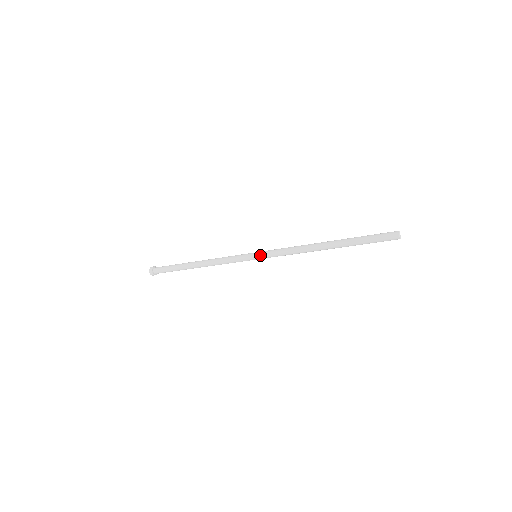
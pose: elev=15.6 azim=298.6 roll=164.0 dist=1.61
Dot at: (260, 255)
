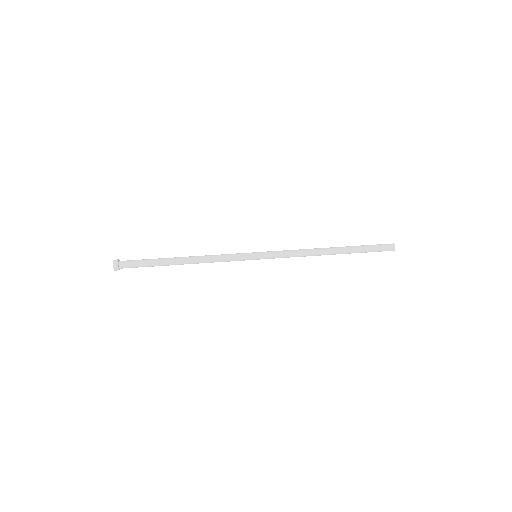
Dot at: (263, 255)
